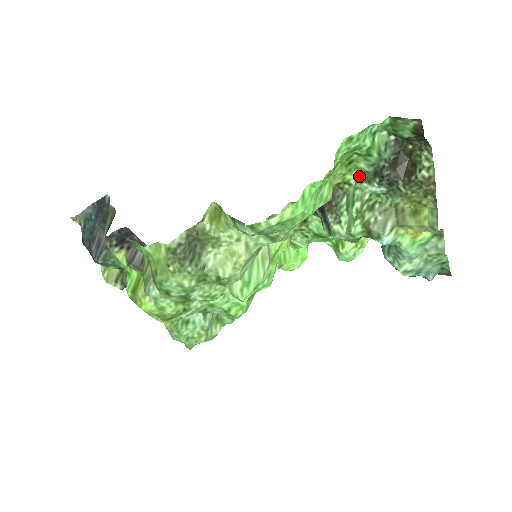
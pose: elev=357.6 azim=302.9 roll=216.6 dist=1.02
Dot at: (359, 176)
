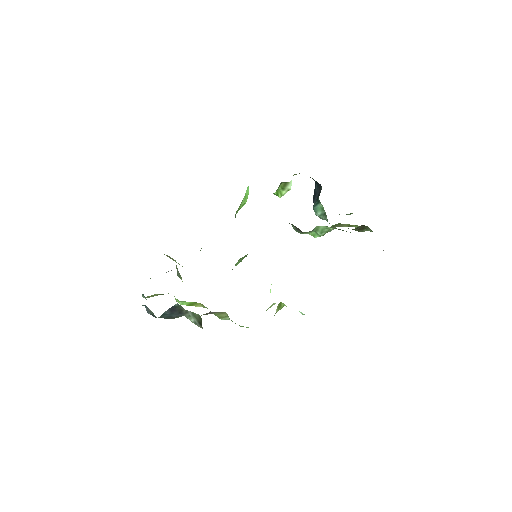
Dot at: occluded
